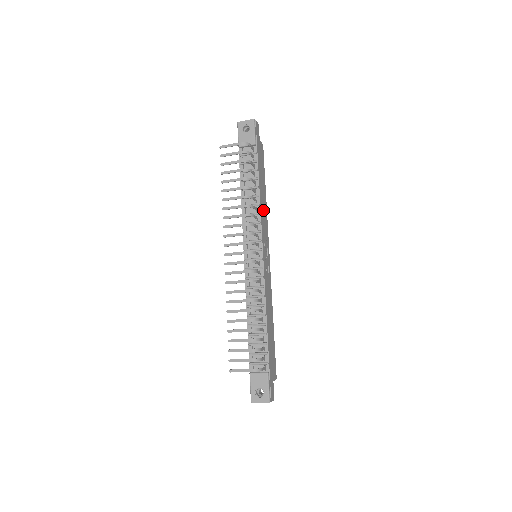
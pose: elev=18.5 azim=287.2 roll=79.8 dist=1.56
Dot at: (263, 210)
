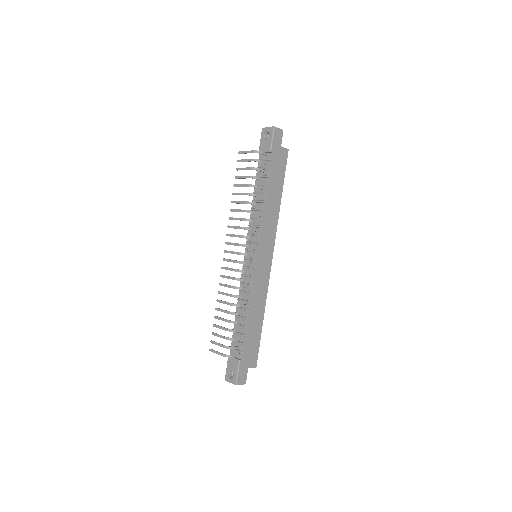
Dot at: (270, 214)
